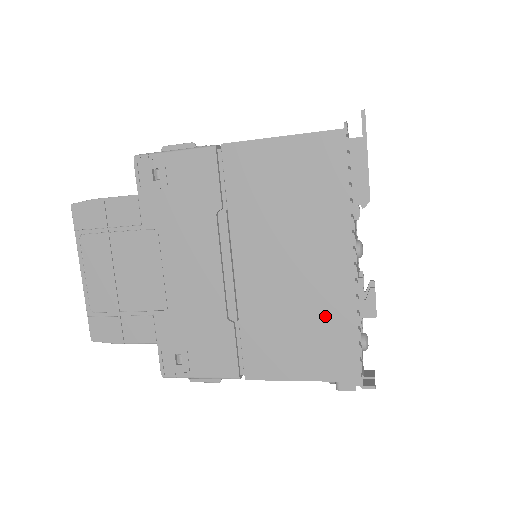
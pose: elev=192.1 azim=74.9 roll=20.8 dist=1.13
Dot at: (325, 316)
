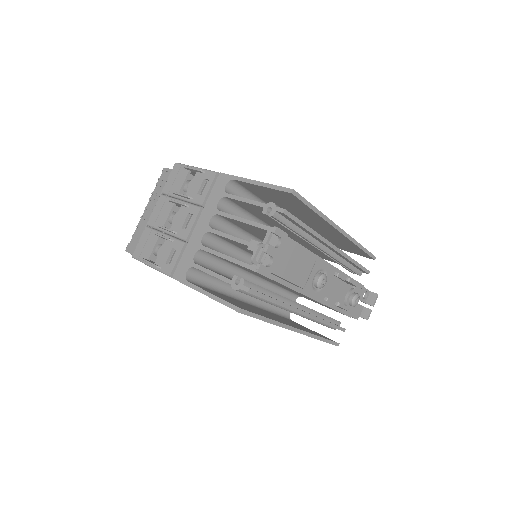
Dot at: occluded
